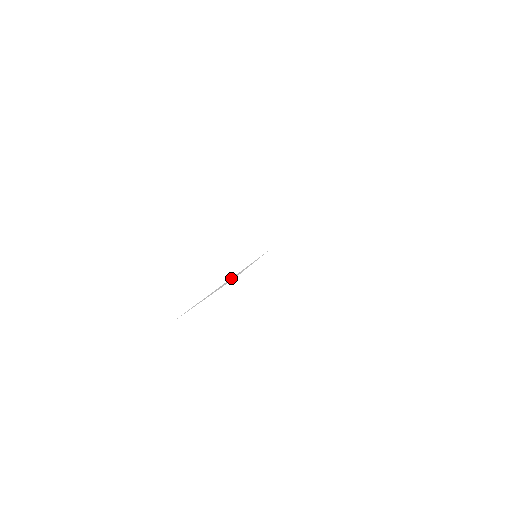
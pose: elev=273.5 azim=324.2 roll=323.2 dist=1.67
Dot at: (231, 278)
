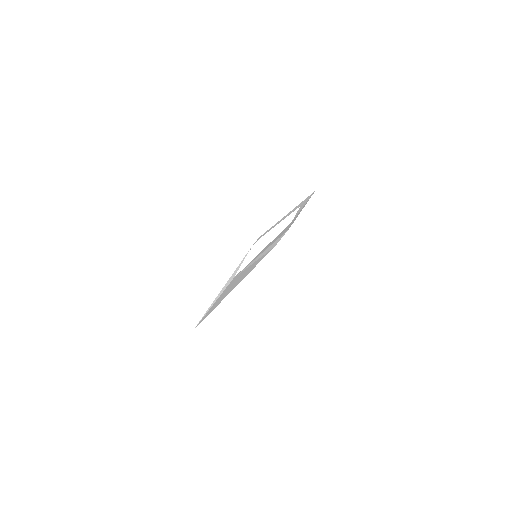
Dot at: (229, 279)
